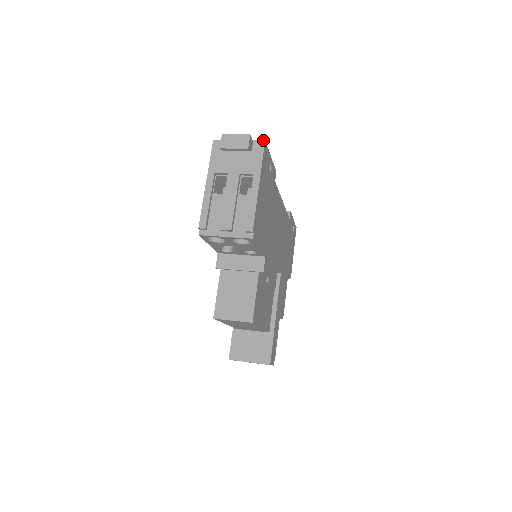
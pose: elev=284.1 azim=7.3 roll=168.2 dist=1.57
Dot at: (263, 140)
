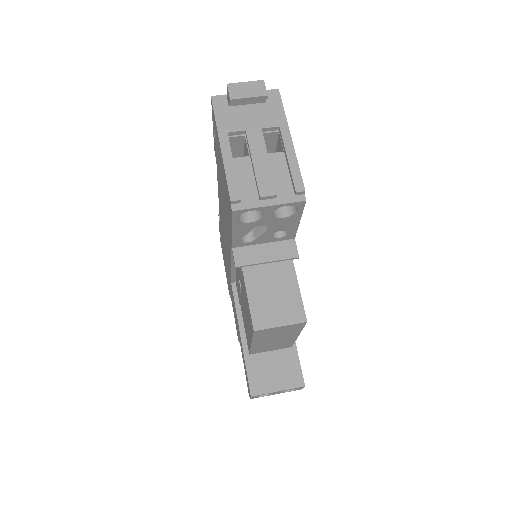
Dot at: (276, 89)
